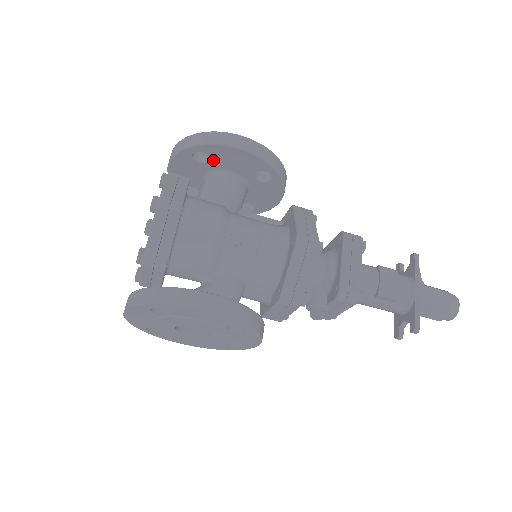
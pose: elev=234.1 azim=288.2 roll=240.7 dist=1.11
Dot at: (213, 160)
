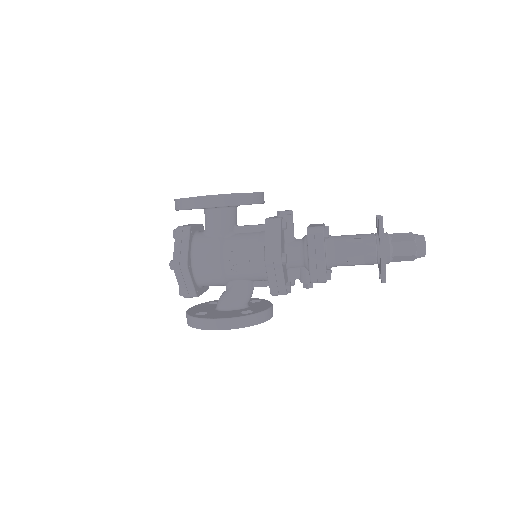
Dot at: occluded
